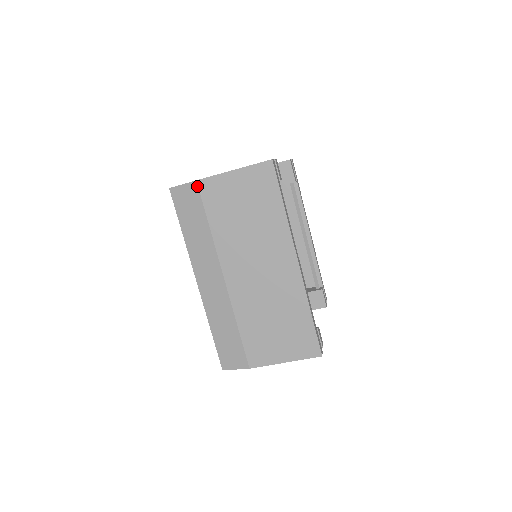
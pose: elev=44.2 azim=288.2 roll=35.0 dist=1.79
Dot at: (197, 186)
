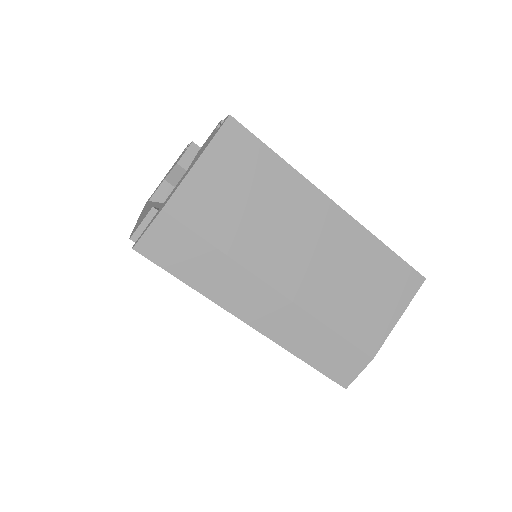
Dot at: (168, 215)
